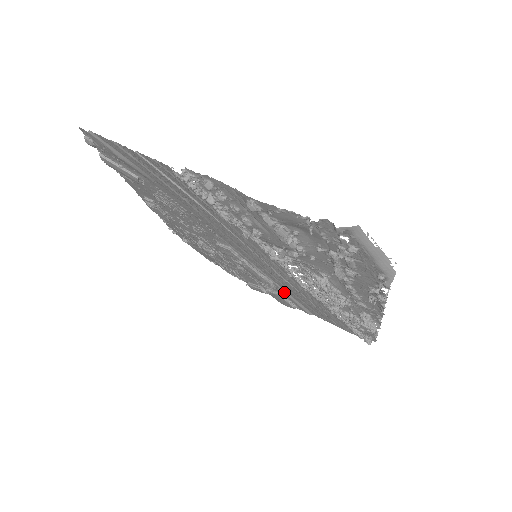
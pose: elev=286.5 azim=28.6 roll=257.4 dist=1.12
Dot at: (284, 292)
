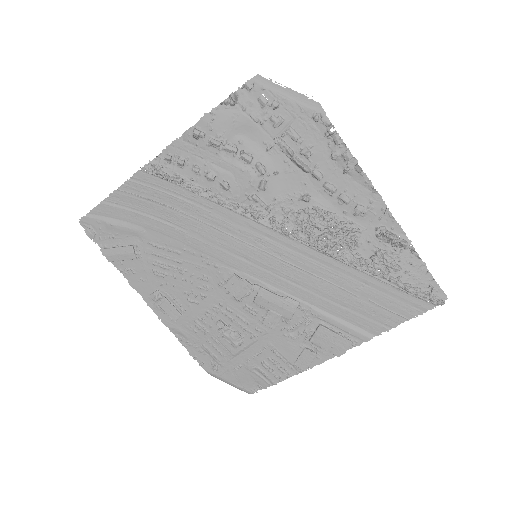
Dot at: (319, 312)
